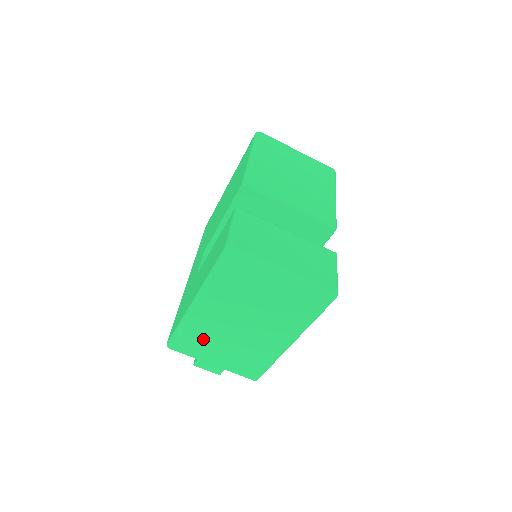
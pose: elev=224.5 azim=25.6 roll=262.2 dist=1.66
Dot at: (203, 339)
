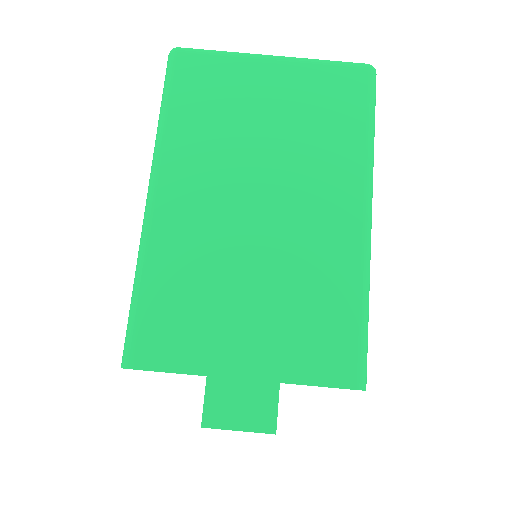
Dot at: (194, 291)
